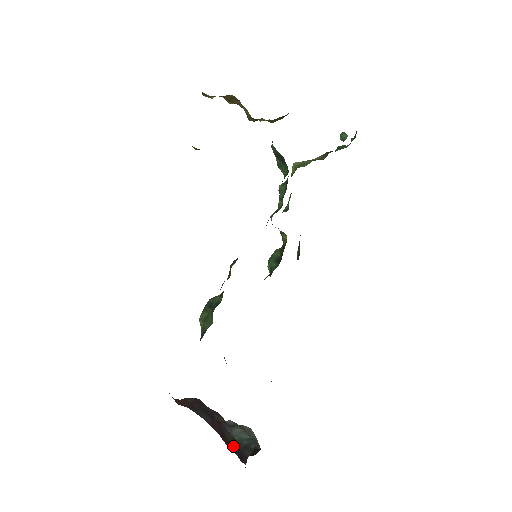
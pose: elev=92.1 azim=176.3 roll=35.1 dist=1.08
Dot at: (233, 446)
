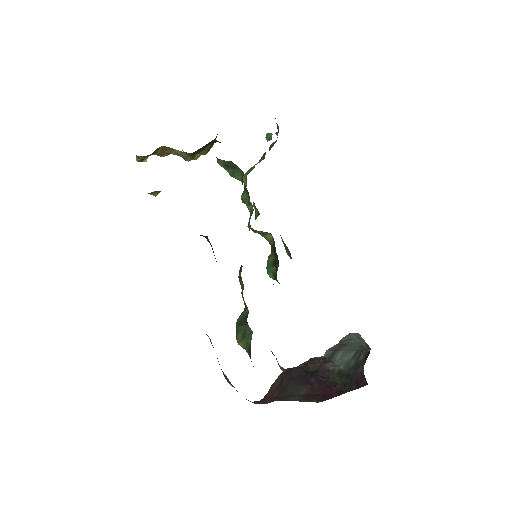
Dot at: (343, 384)
